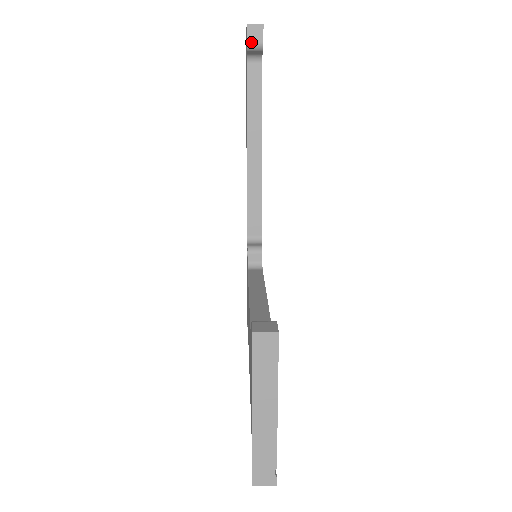
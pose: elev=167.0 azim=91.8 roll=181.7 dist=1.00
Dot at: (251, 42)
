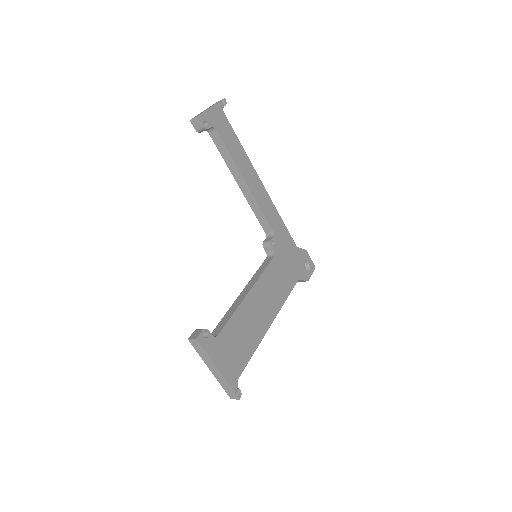
Dot at: (197, 129)
